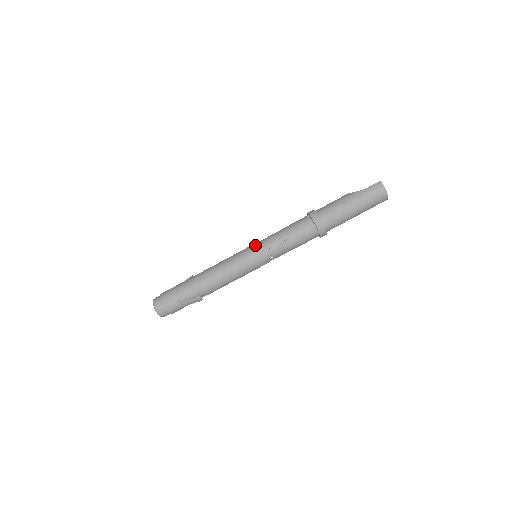
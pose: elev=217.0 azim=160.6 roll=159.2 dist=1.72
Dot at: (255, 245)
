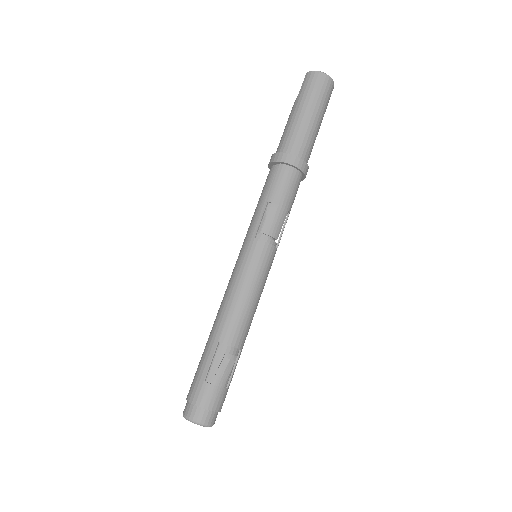
Dot at: occluded
